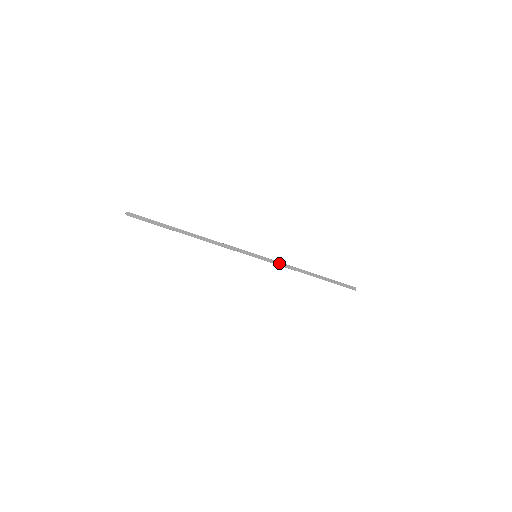
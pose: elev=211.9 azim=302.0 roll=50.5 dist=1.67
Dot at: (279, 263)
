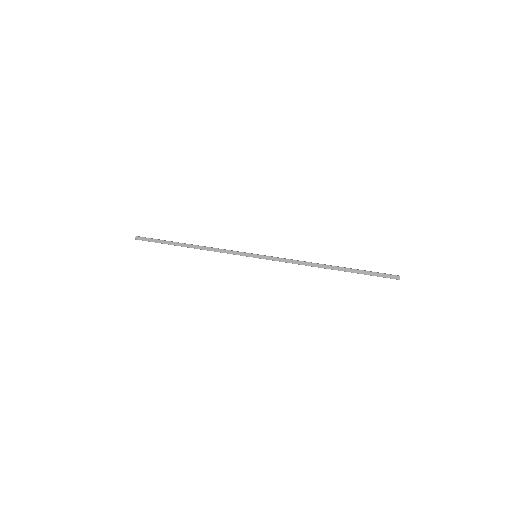
Dot at: (283, 261)
